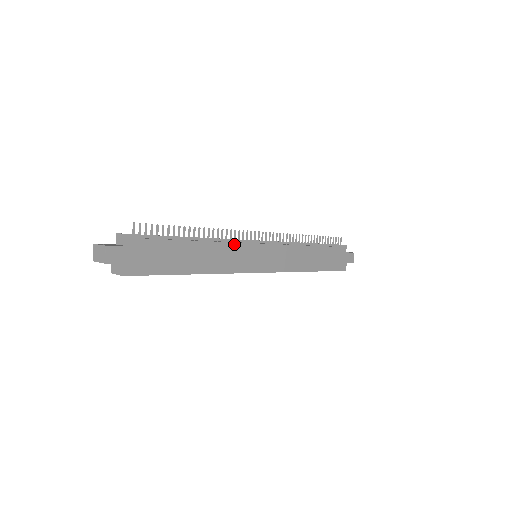
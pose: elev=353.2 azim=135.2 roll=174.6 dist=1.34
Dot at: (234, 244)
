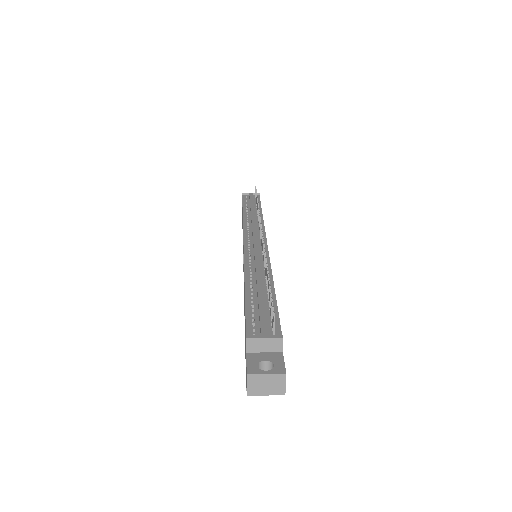
Dot at: (269, 262)
